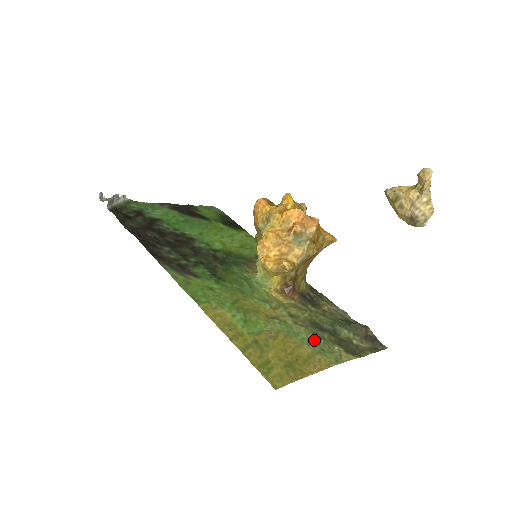
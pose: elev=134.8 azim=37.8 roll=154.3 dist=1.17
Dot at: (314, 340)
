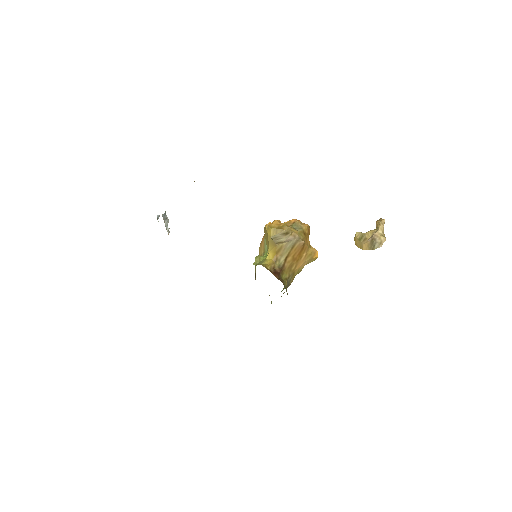
Dot at: occluded
